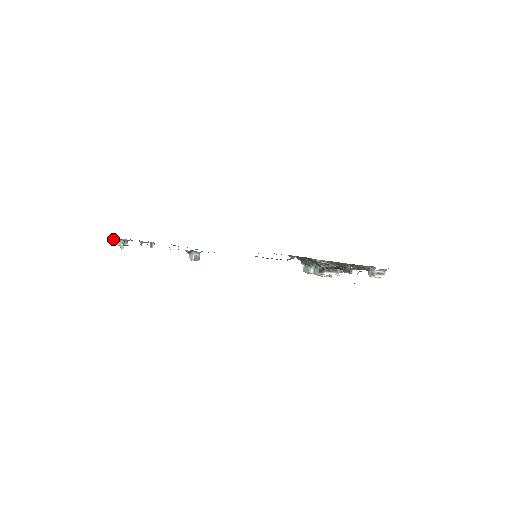
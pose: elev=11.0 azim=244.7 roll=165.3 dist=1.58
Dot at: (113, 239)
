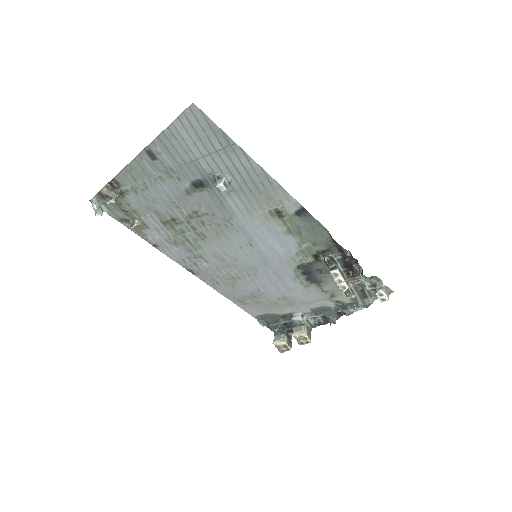
Dot at: (92, 199)
